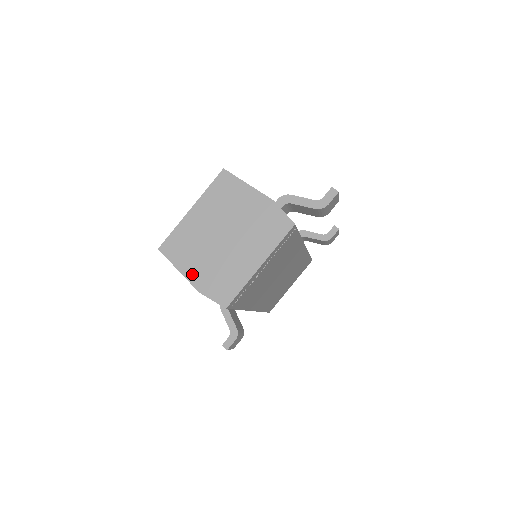
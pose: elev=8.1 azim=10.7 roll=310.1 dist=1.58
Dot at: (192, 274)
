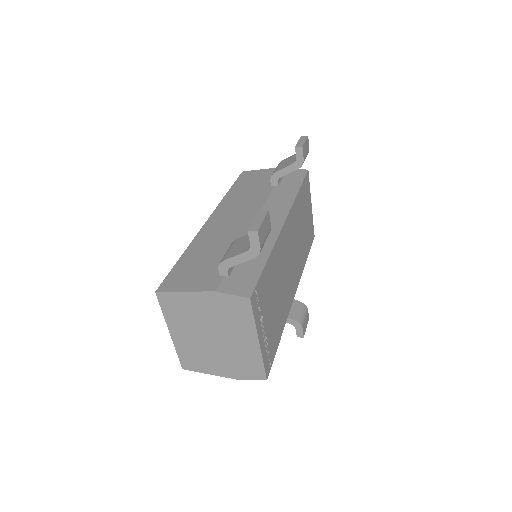
Dot at: (221, 372)
